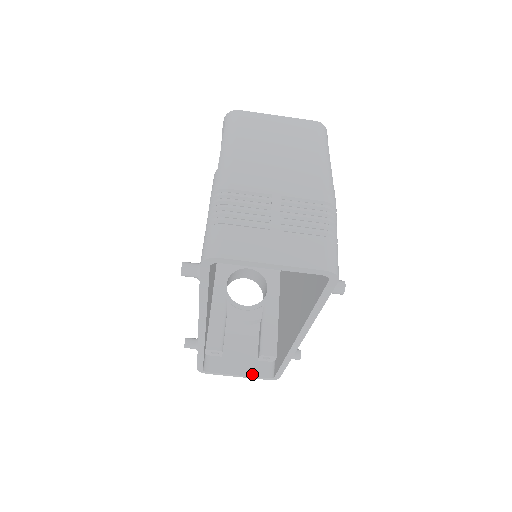
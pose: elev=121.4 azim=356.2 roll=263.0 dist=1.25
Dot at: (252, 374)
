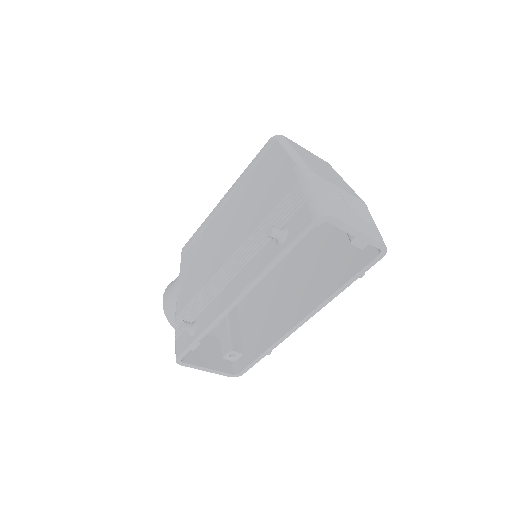
Dot at: (220, 369)
